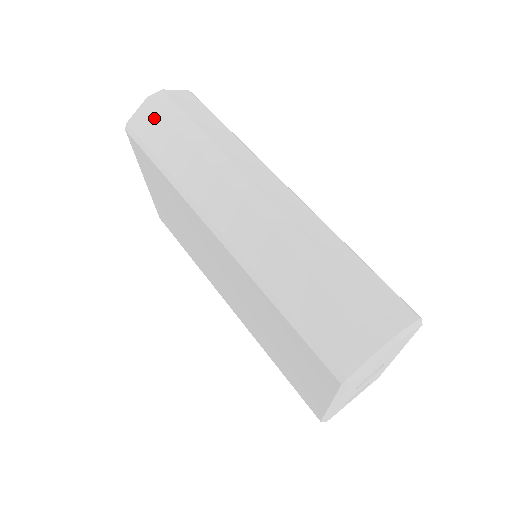
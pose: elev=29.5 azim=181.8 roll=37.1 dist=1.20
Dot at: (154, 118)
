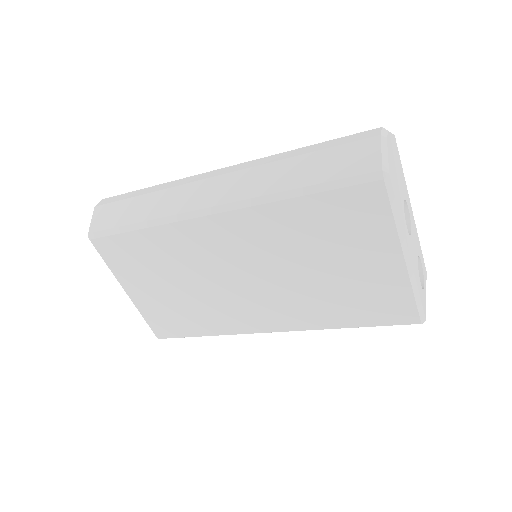
Dot at: (109, 210)
